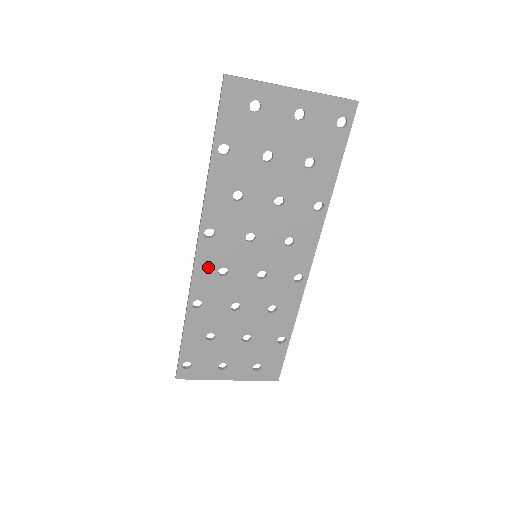
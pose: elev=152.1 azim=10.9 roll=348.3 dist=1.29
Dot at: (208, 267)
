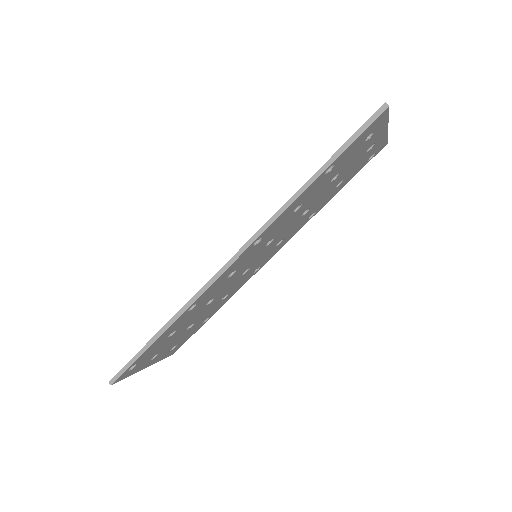
Dot at: (229, 272)
